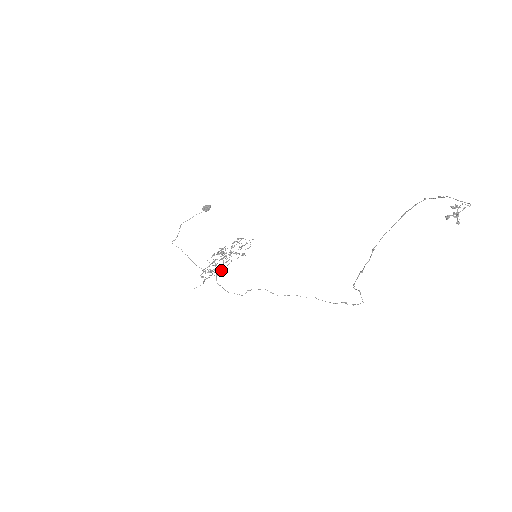
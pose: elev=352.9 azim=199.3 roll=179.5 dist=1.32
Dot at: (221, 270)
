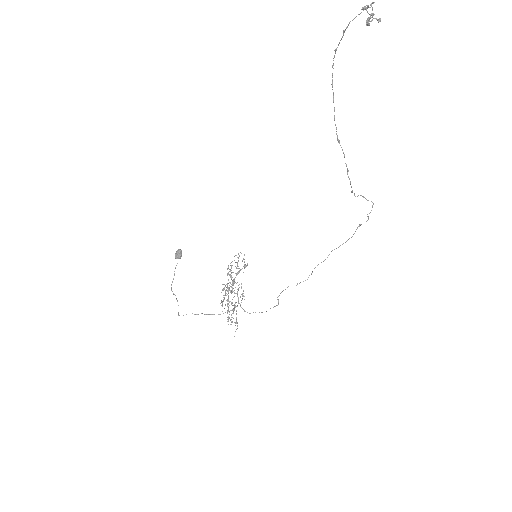
Dot at: (240, 297)
